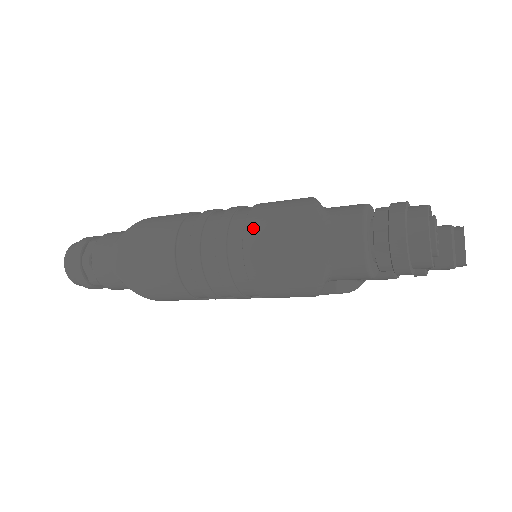
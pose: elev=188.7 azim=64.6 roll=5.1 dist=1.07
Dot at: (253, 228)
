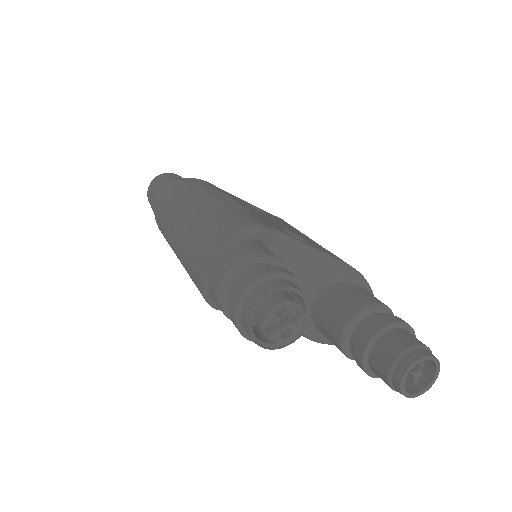
Dot at: (201, 223)
